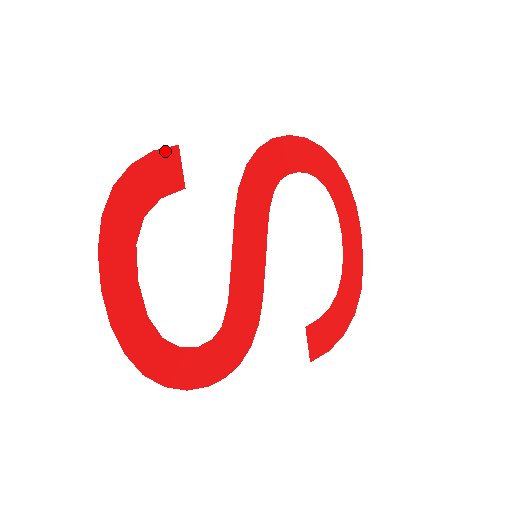
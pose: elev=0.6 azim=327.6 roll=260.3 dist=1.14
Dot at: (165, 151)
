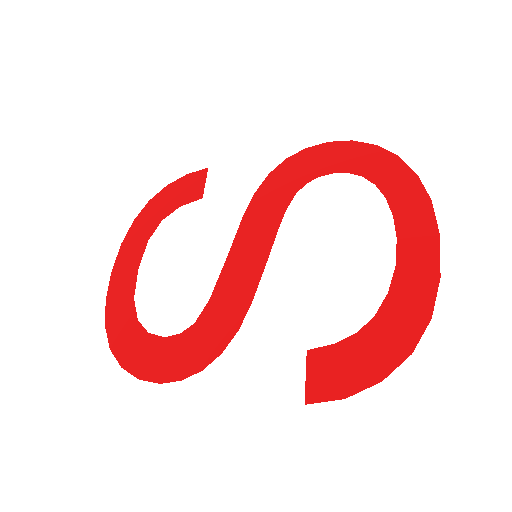
Dot at: (196, 173)
